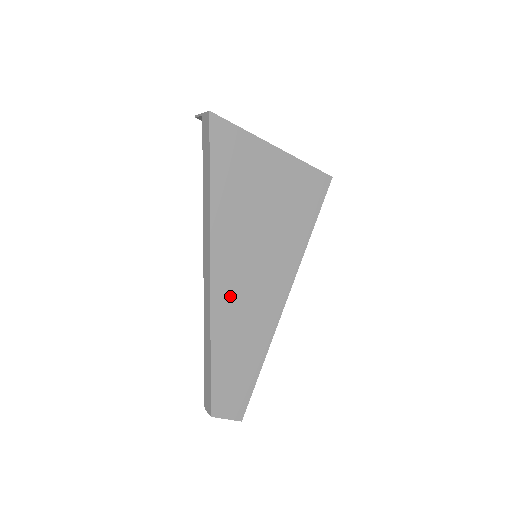
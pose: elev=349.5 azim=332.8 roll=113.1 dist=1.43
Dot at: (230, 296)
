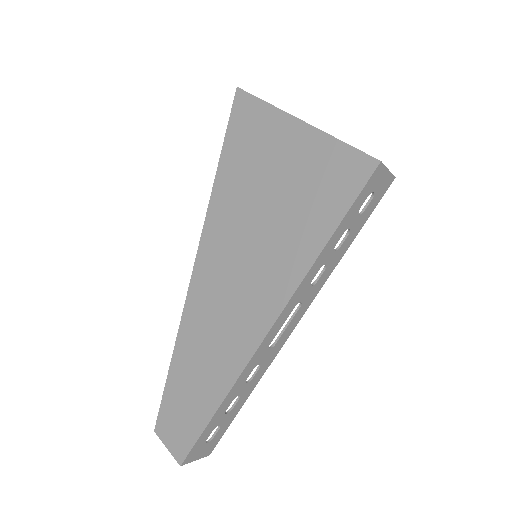
Dot at: (208, 291)
